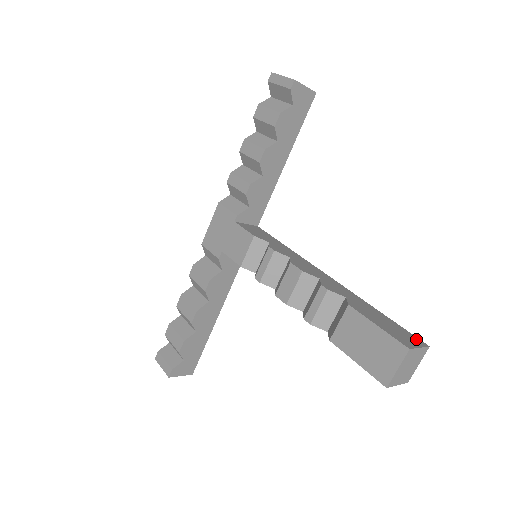
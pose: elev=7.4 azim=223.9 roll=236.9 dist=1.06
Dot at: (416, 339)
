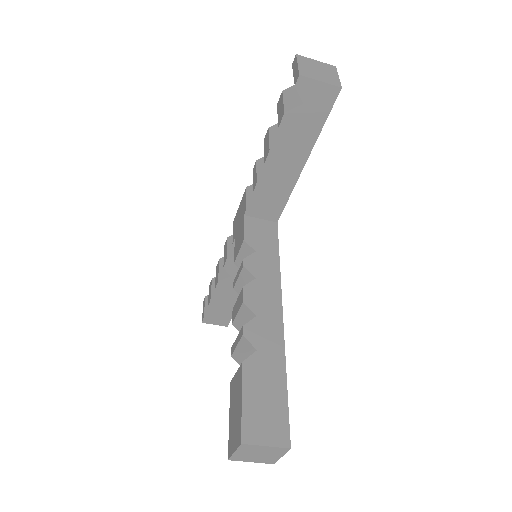
Dot at: (283, 433)
